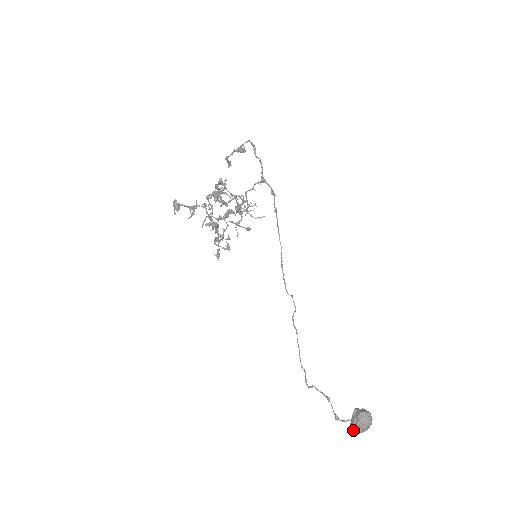
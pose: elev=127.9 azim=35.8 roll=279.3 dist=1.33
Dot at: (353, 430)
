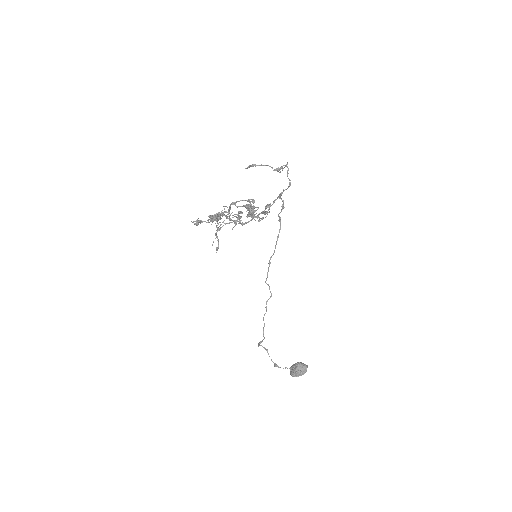
Dot at: (292, 376)
